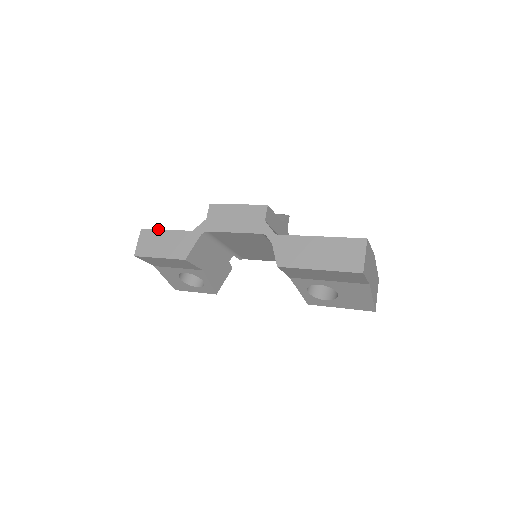
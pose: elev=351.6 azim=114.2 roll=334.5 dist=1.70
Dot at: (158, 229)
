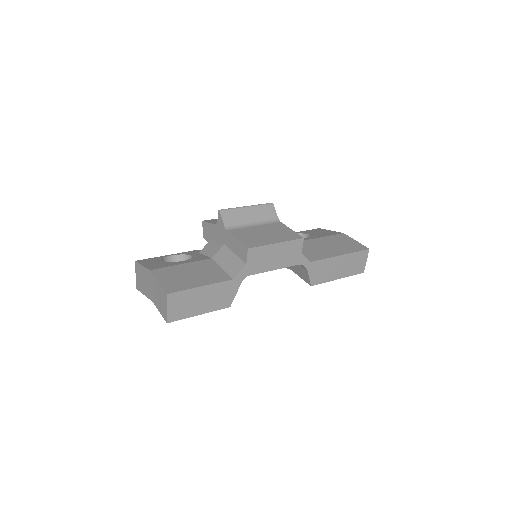
Dot at: (191, 289)
